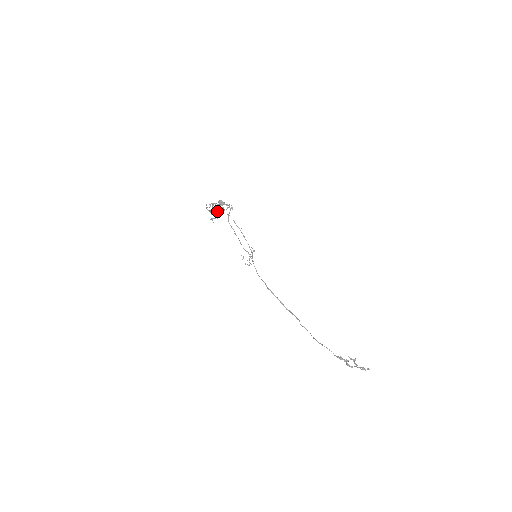
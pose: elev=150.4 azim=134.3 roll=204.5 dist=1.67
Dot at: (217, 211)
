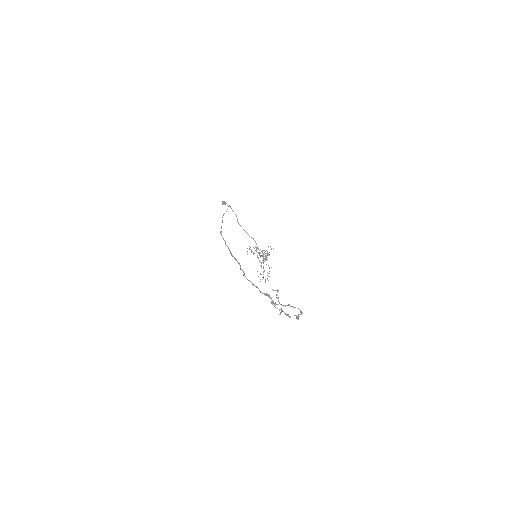
Dot at: occluded
